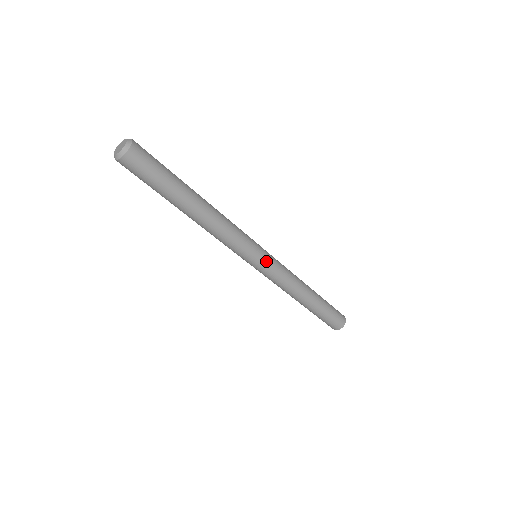
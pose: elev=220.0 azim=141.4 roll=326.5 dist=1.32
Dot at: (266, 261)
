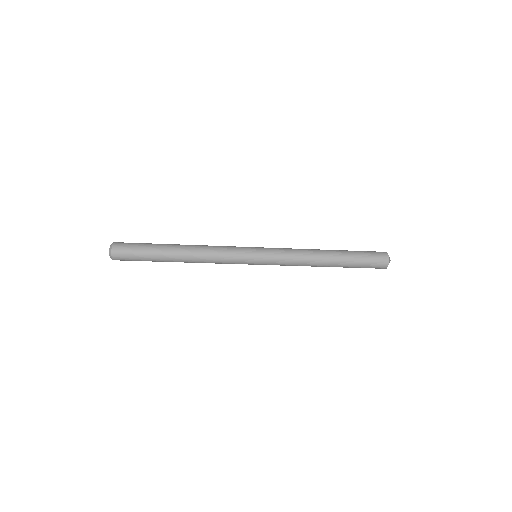
Dot at: (262, 252)
